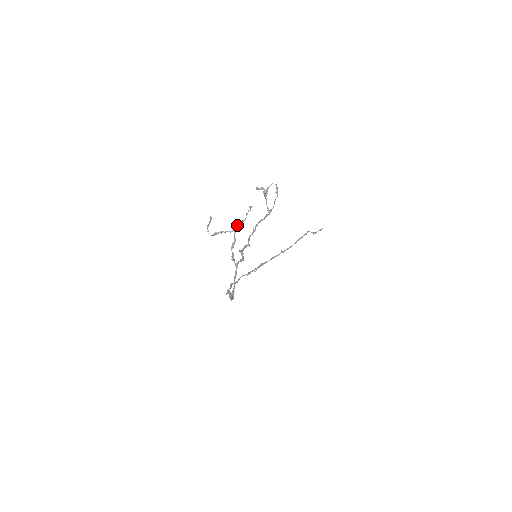
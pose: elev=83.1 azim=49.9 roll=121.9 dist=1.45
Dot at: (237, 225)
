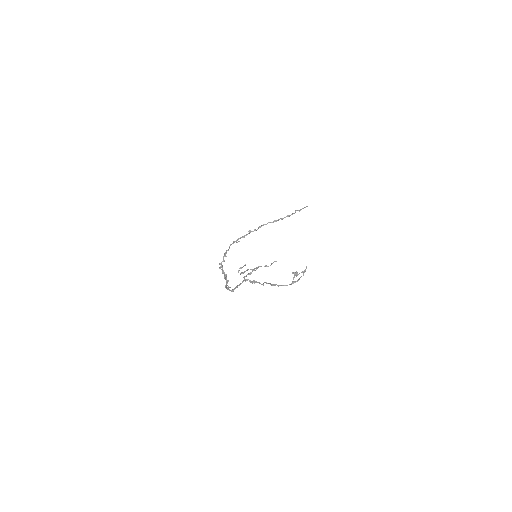
Dot at: (261, 266)
